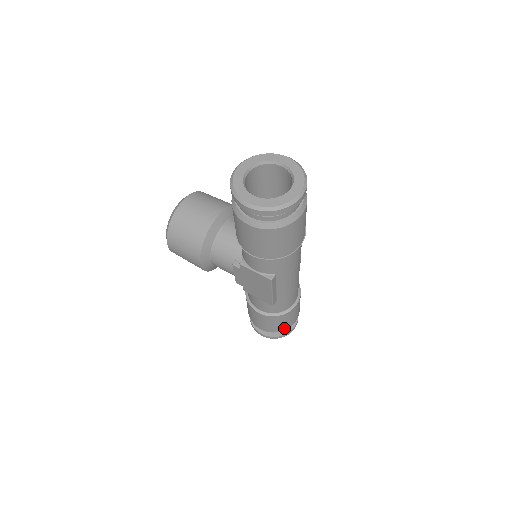
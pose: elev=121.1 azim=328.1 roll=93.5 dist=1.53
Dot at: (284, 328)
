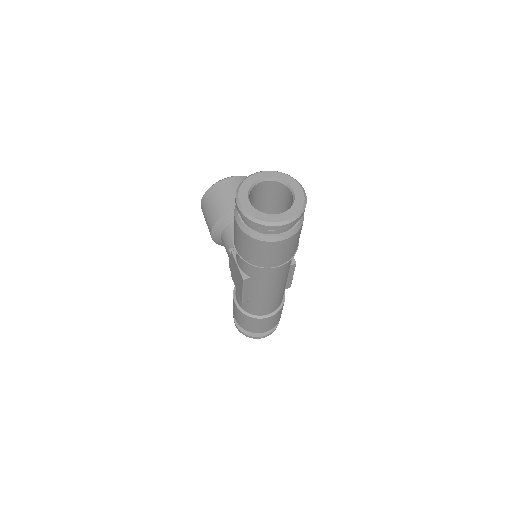
Dot at: (251, 330)
